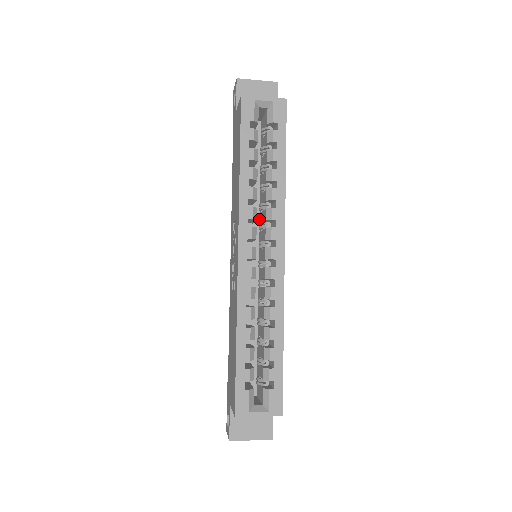
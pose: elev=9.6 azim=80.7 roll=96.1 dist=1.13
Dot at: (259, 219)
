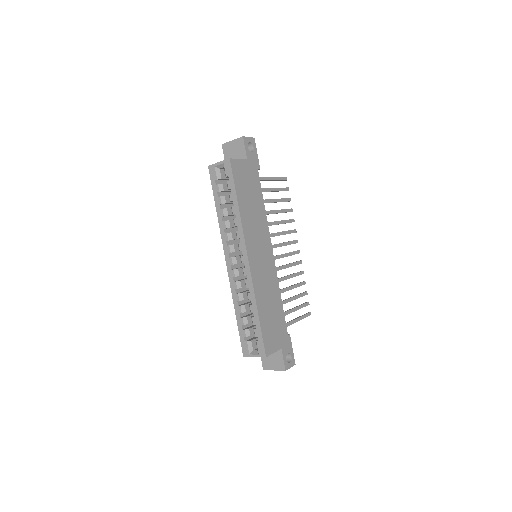
Dot at: occluded
